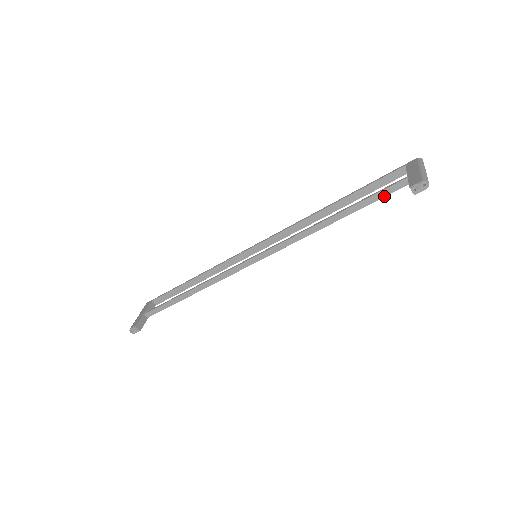
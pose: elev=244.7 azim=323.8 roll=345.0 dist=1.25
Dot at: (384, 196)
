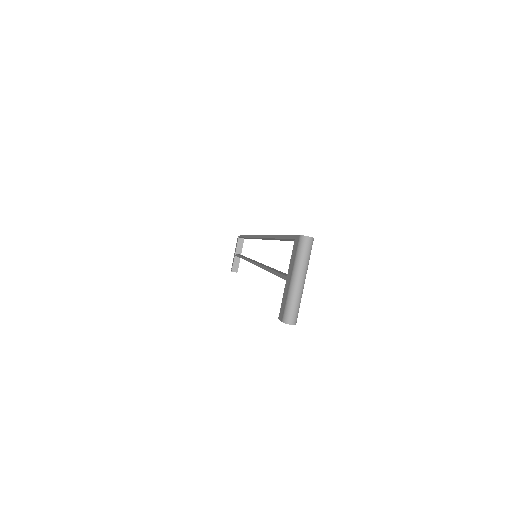
Dot at: occluded
